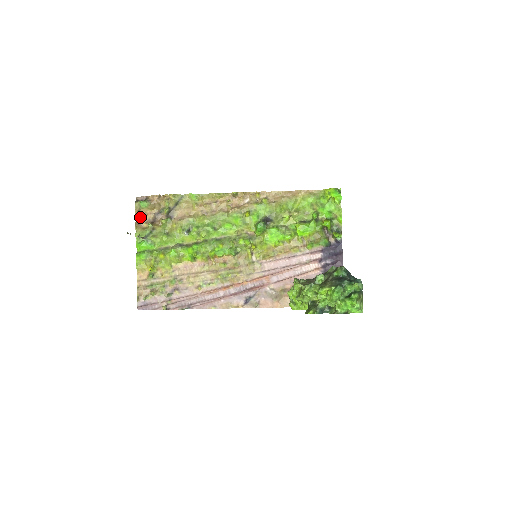
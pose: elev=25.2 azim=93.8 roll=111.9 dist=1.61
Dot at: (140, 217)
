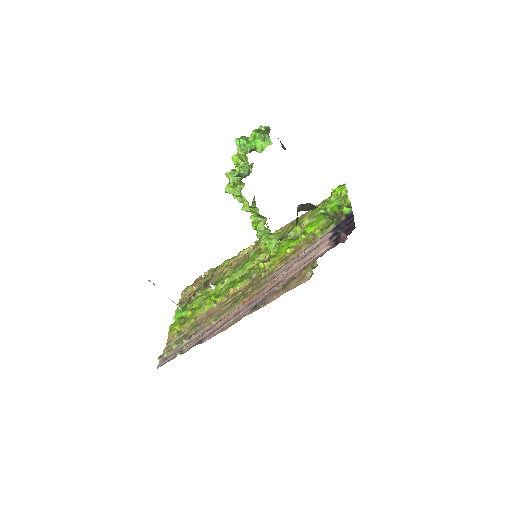
Dot at: (184, 298)
